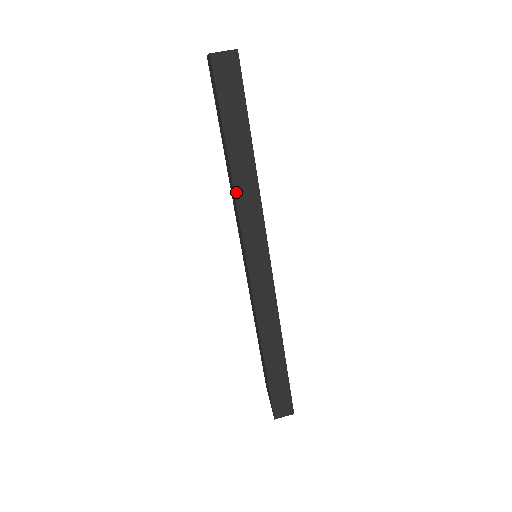
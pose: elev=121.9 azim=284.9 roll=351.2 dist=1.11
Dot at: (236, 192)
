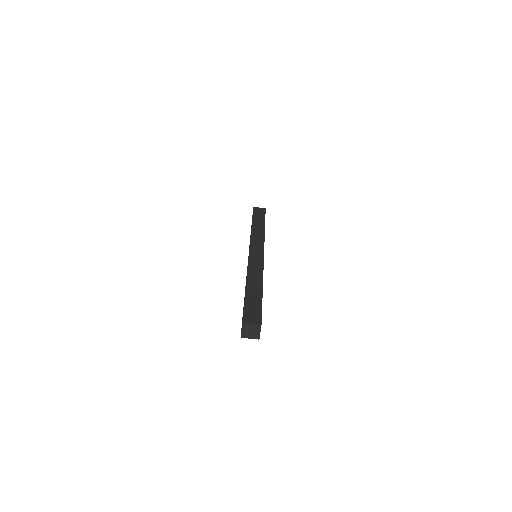
Dot at: occluded
